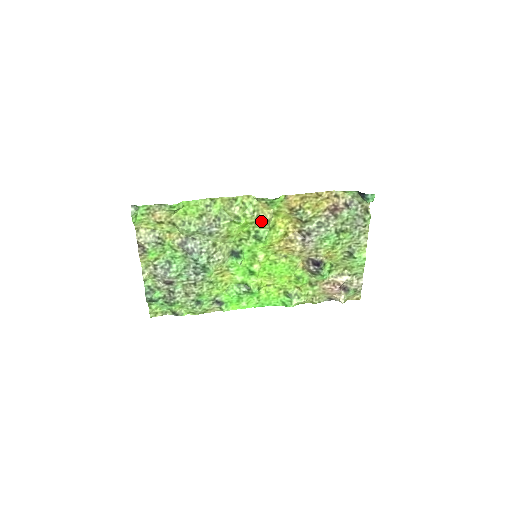
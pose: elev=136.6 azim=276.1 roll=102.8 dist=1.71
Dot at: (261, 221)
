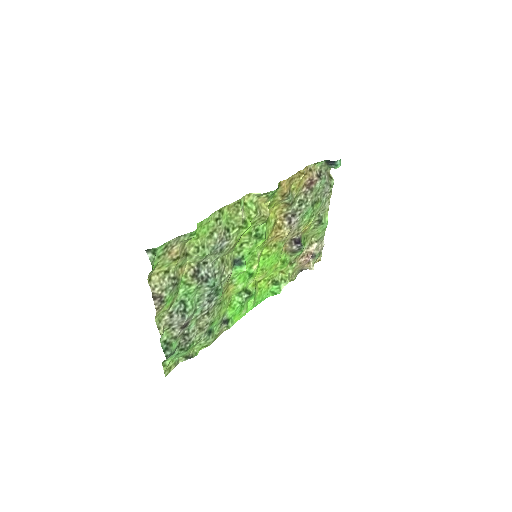
Dot at: (263, 217)
